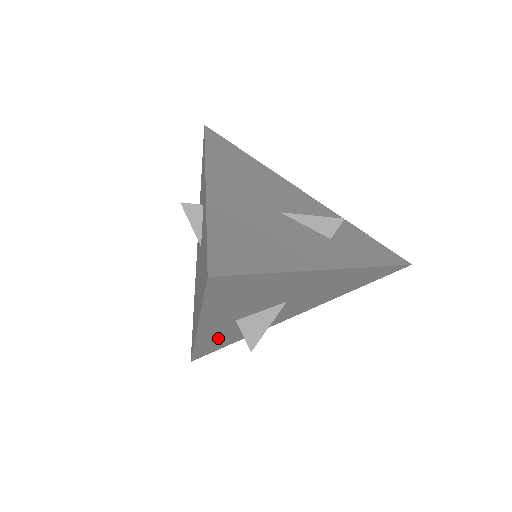
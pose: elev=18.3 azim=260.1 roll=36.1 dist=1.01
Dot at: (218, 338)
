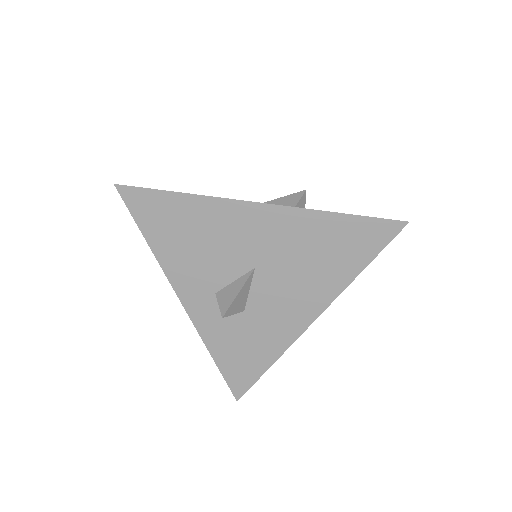
Dot at: (227, 339)
